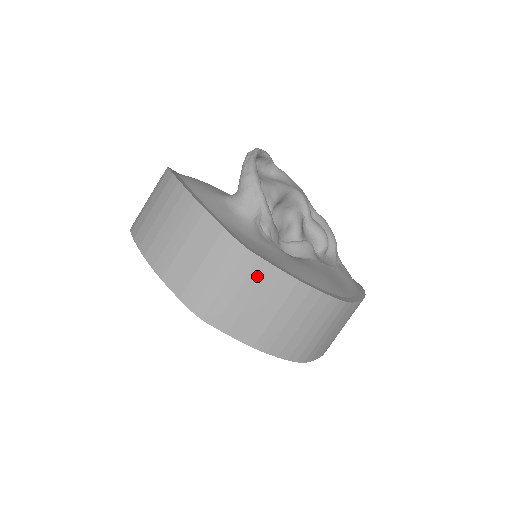
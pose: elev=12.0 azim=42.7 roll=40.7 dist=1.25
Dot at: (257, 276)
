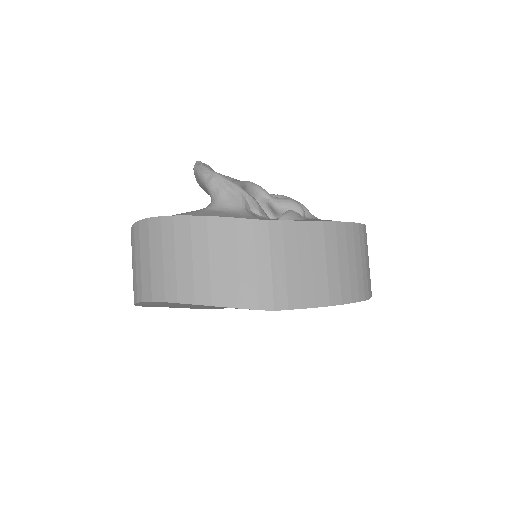
Dot at: (291, 239)
